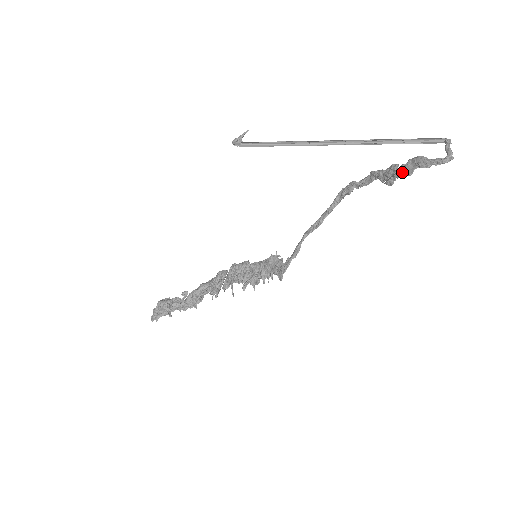
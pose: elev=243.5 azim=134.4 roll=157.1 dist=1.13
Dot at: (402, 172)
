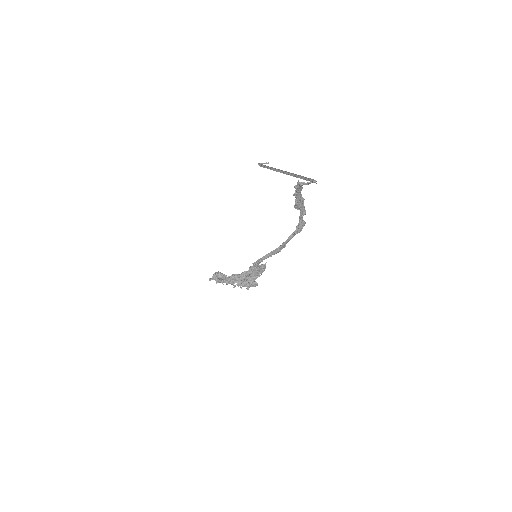
Dot at: (296, 196)
